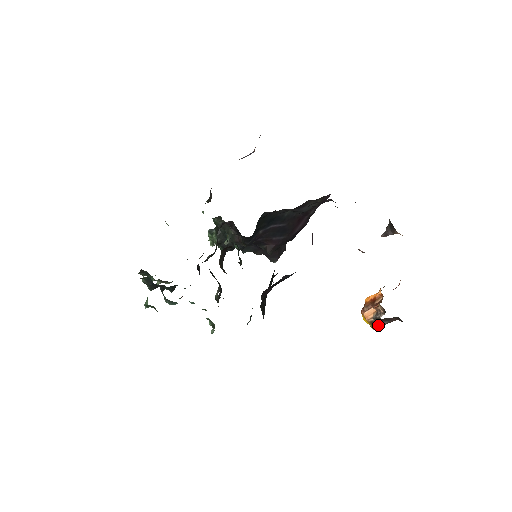
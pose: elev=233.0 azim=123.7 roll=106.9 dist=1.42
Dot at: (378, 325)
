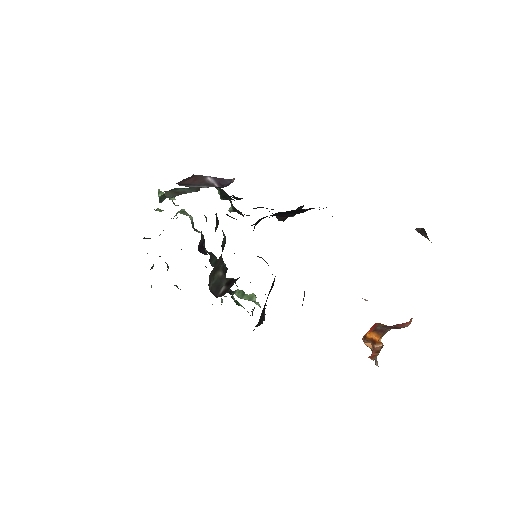
Dot at: occluded
